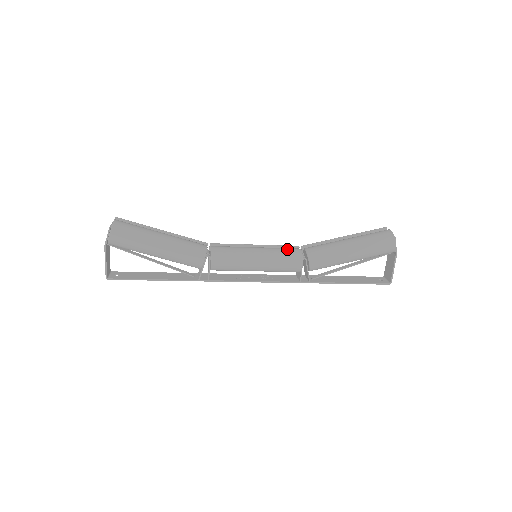
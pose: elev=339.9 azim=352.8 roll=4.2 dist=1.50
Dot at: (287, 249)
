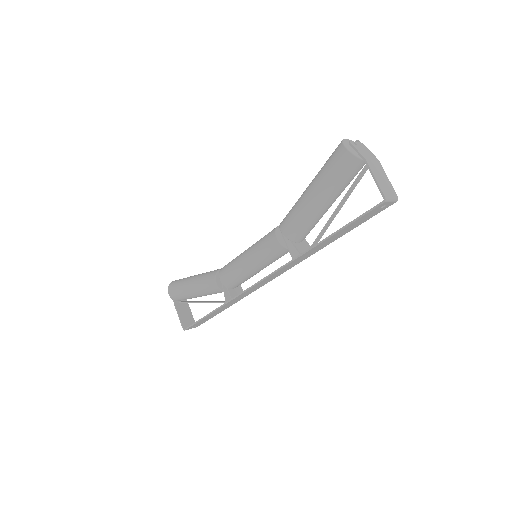
Dot at: occluded
